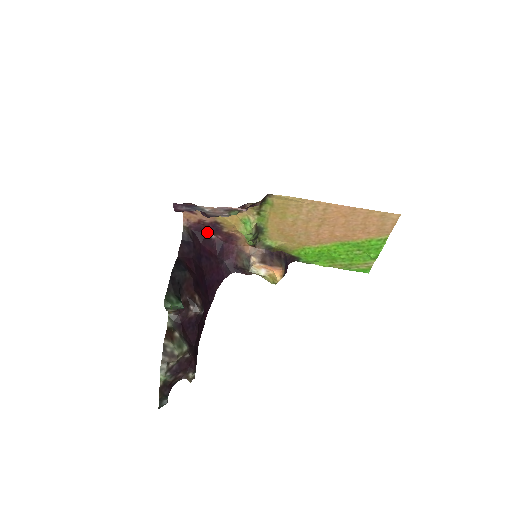
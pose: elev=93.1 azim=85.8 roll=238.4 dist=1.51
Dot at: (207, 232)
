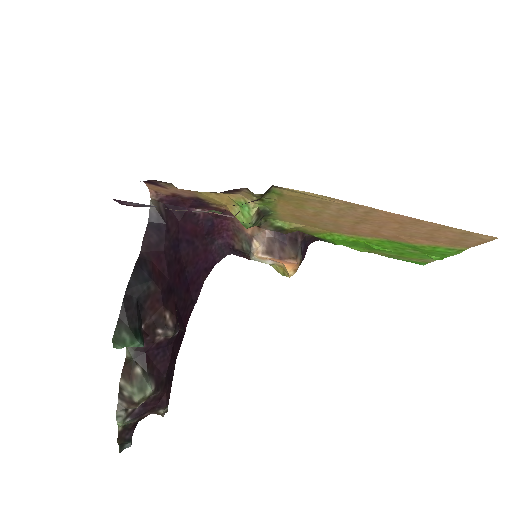
Dot at: (188, 206)
